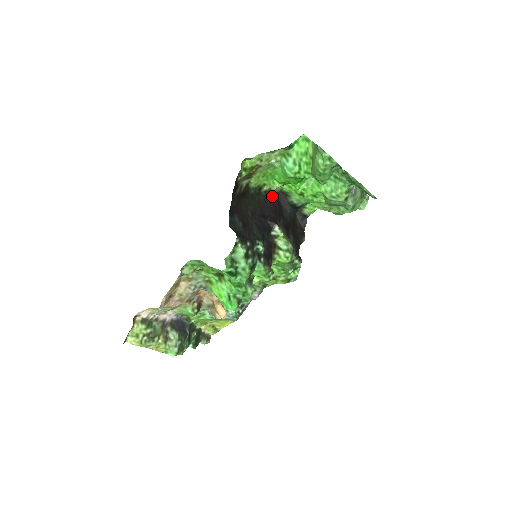
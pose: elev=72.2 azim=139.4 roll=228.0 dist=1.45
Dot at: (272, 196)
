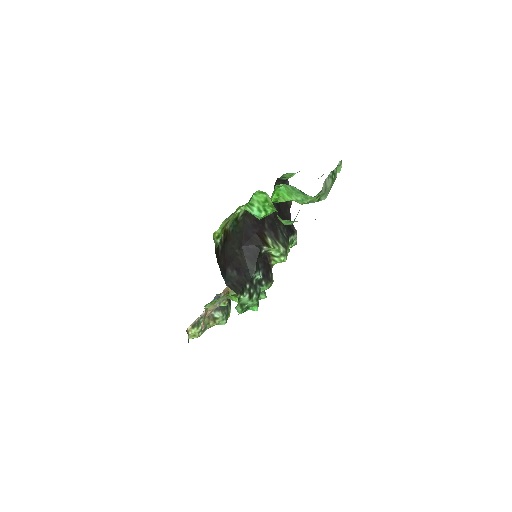
Dot at: occluded
